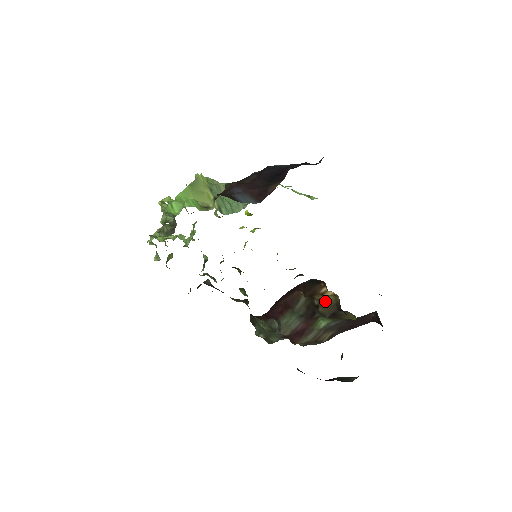
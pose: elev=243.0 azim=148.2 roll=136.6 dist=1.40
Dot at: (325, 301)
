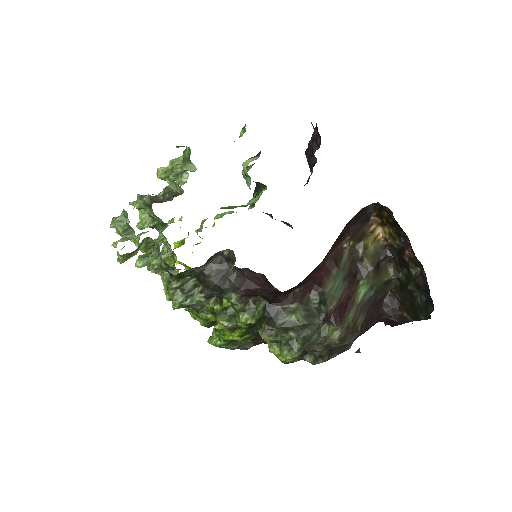
Dot at: (369, 249)
